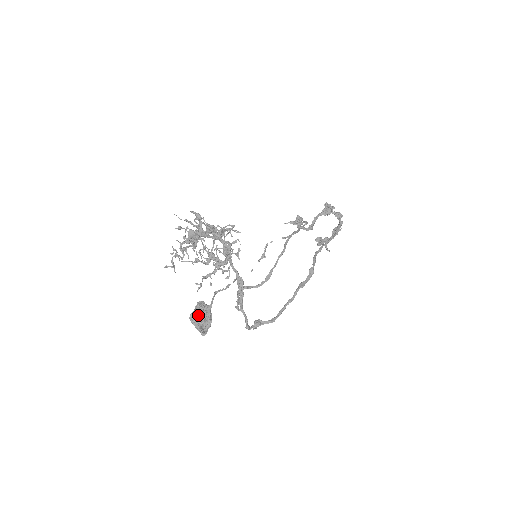
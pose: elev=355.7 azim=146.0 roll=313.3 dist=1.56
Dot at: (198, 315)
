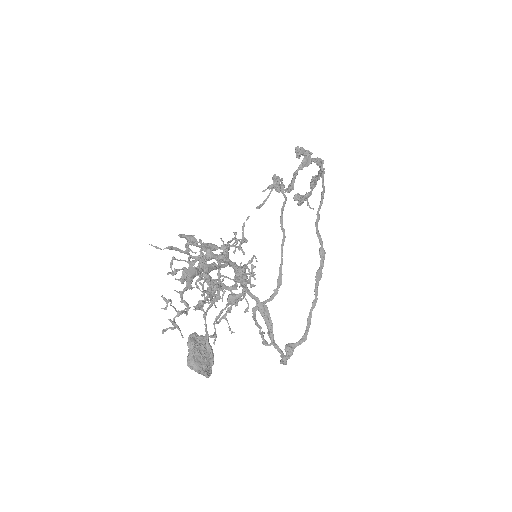
Dot at: (197, 357)
